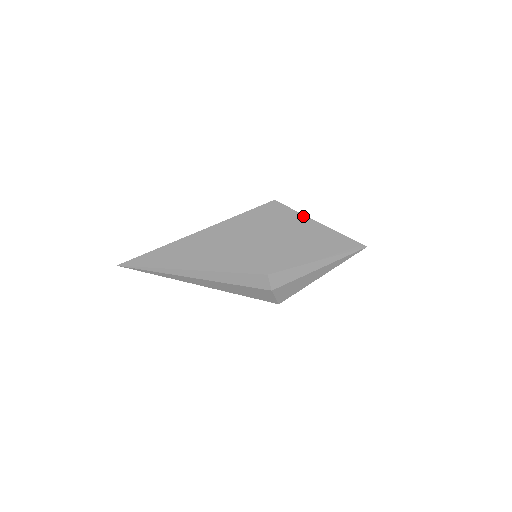
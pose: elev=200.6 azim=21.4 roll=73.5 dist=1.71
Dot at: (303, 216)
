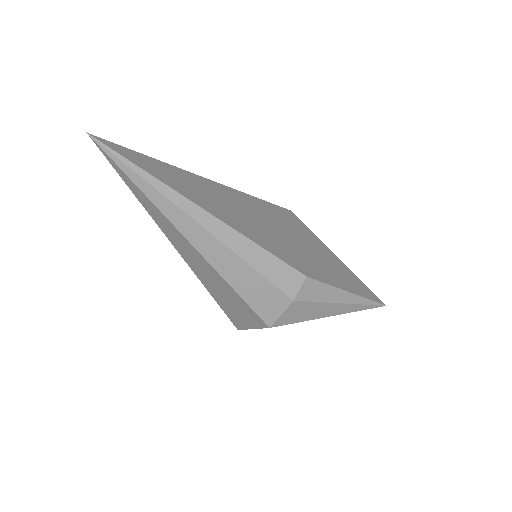
Dot at: (323, 243)
